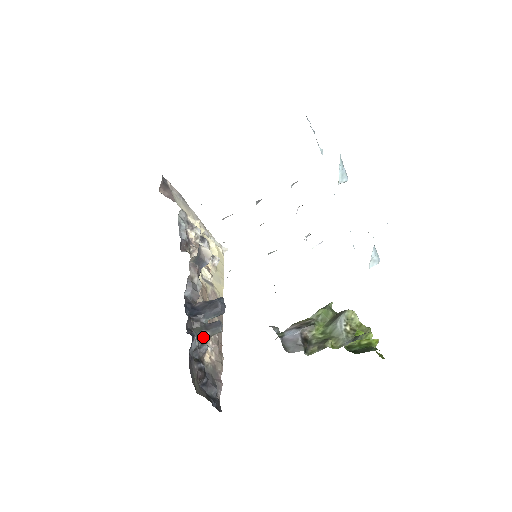
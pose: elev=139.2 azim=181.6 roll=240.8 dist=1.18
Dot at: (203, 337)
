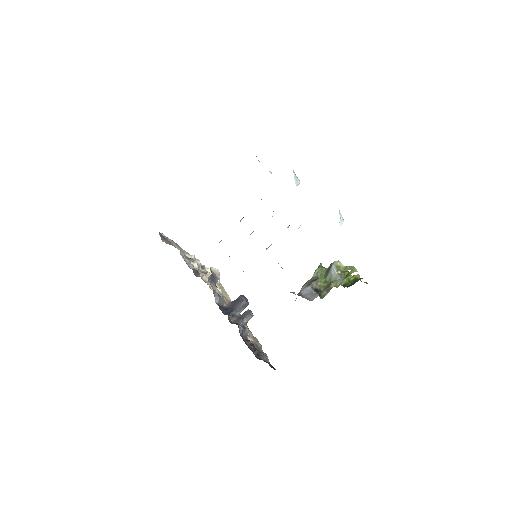
Dot at: (242, 325)
